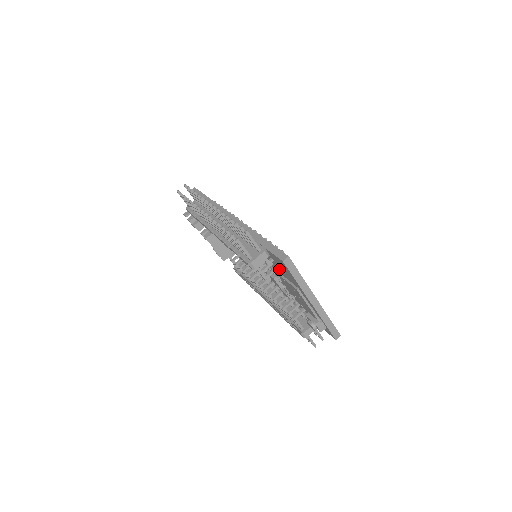
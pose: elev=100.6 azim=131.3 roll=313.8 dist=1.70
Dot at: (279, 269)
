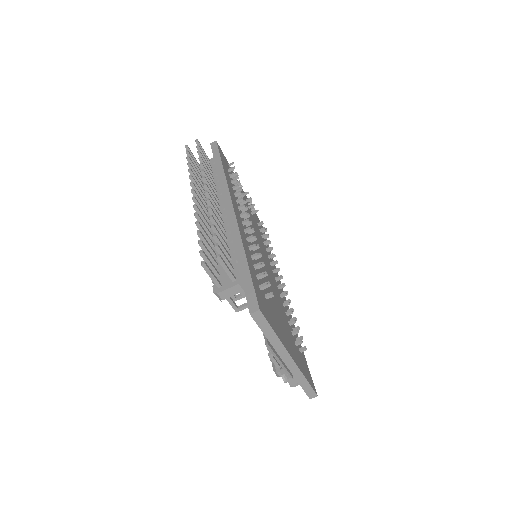
Dot at: occluded
